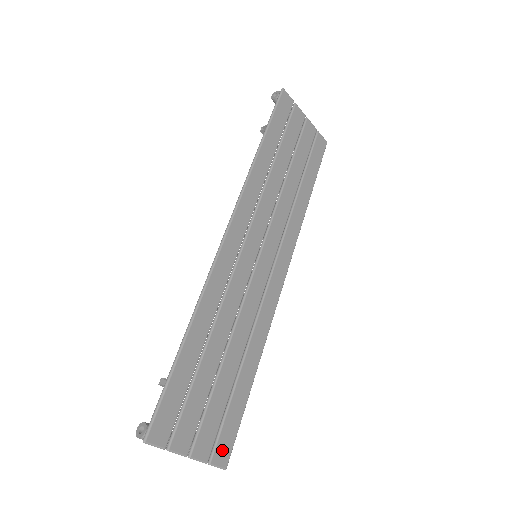
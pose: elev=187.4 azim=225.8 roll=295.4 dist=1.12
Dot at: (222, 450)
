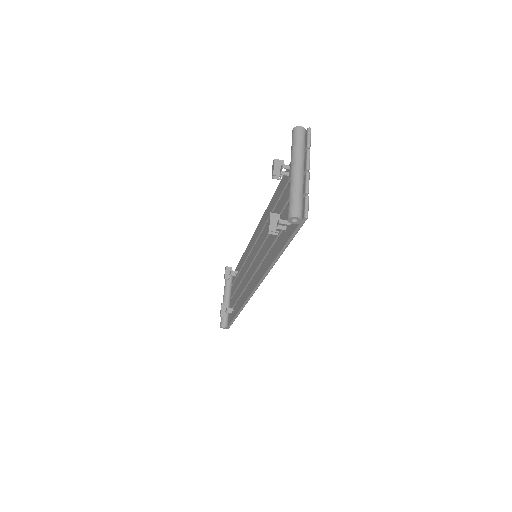
Dot at: occluded
